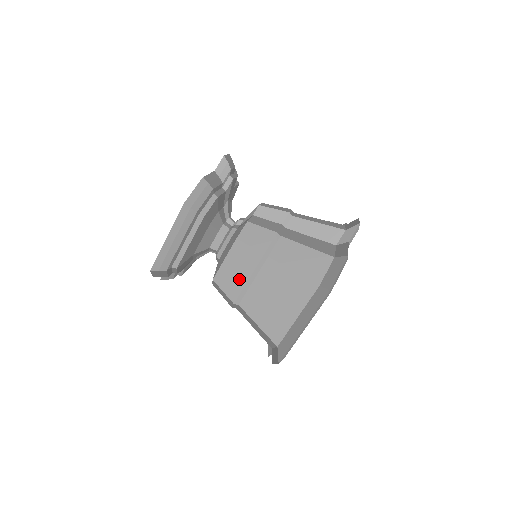
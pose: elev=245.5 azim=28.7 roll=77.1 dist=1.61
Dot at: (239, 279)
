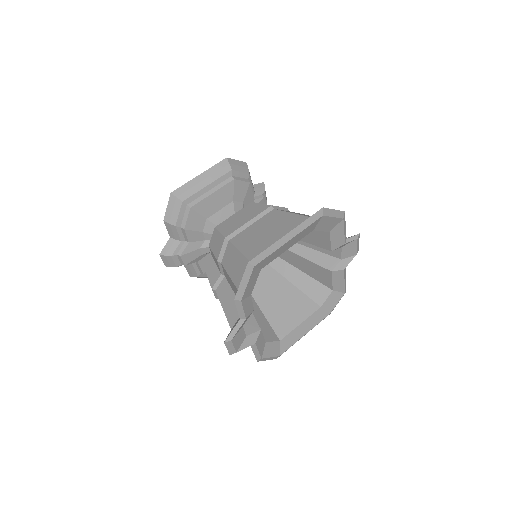
Dot at: (240, 222)
